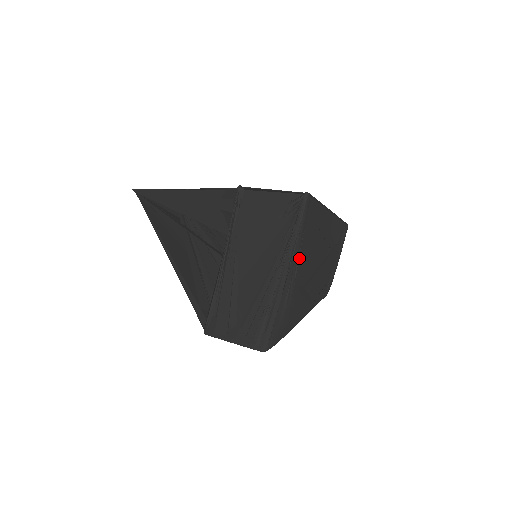
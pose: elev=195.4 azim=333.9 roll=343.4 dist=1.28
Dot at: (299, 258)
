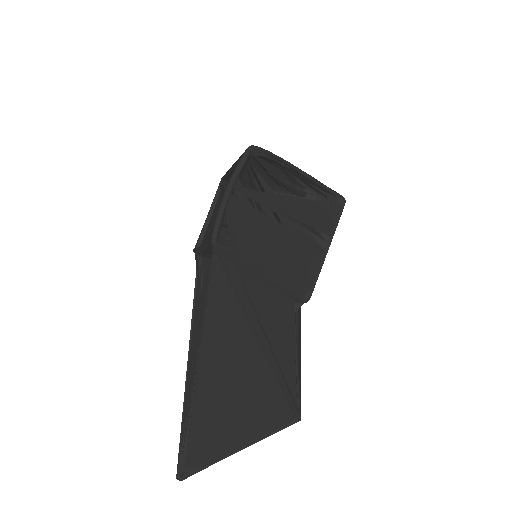
Dot at: occluded
